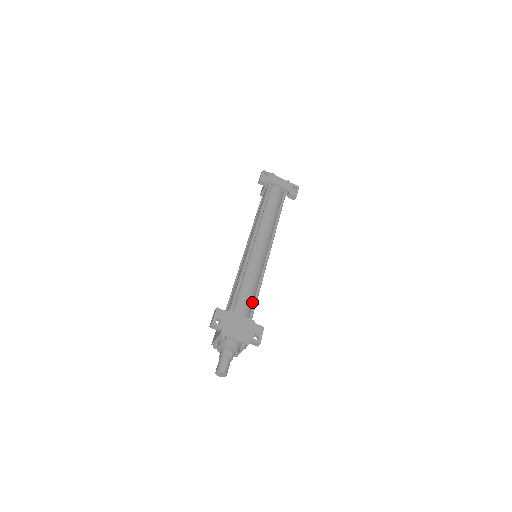
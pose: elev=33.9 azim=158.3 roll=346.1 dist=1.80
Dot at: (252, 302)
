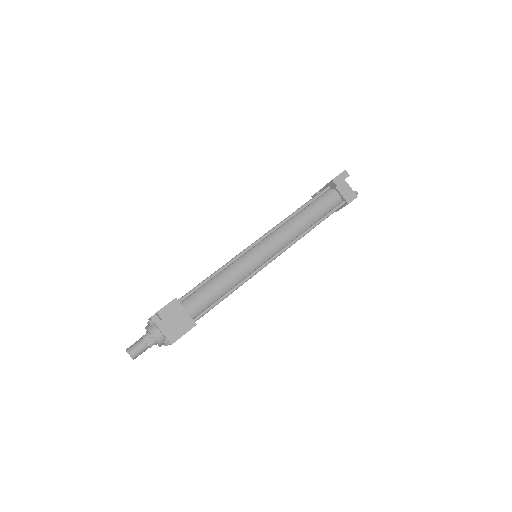
Dot at: (199, 288)
